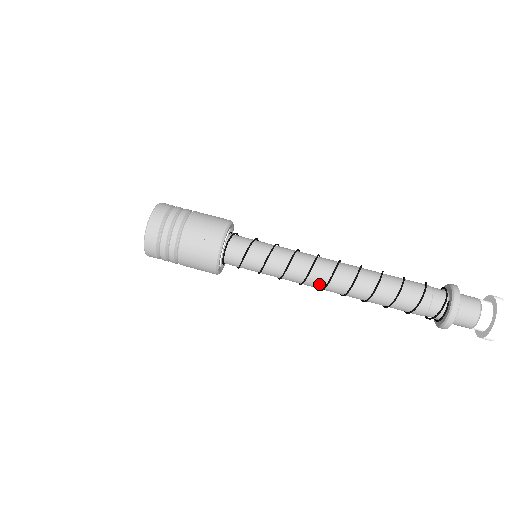
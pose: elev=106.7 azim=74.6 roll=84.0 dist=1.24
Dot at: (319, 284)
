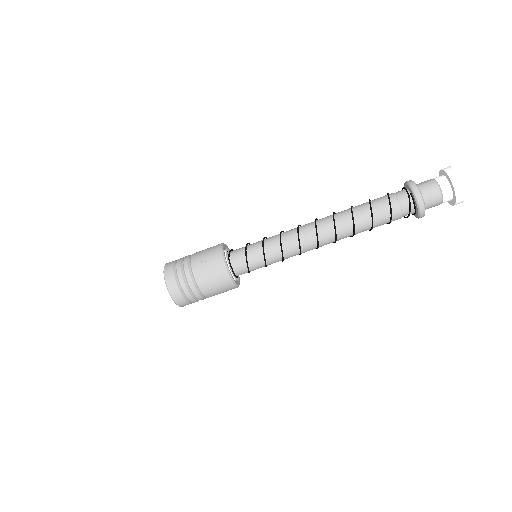
Dot at: (312, 244)
